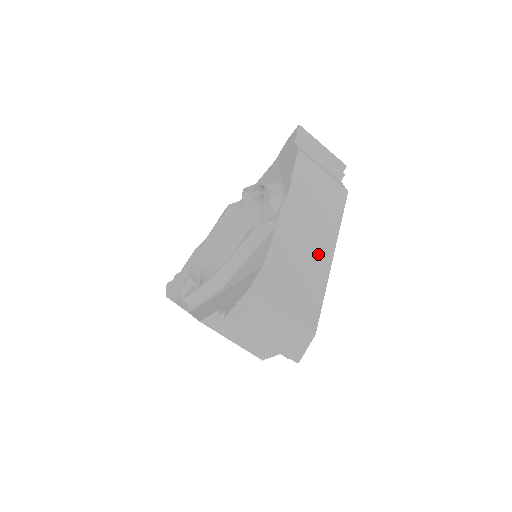
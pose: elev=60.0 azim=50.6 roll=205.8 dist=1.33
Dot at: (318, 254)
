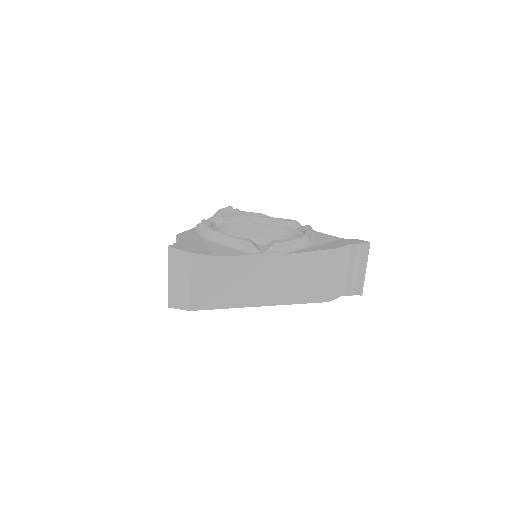
Dot at: (253, 294)
